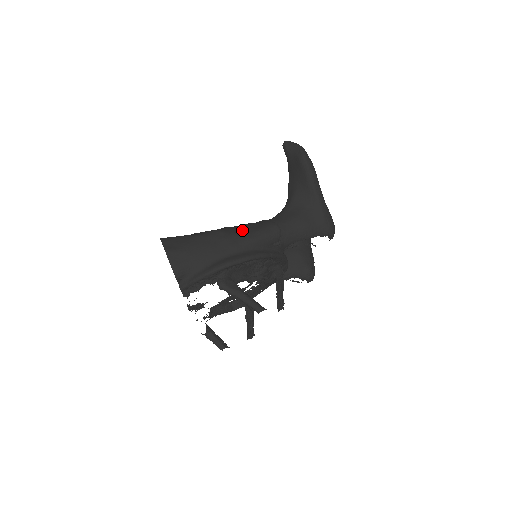
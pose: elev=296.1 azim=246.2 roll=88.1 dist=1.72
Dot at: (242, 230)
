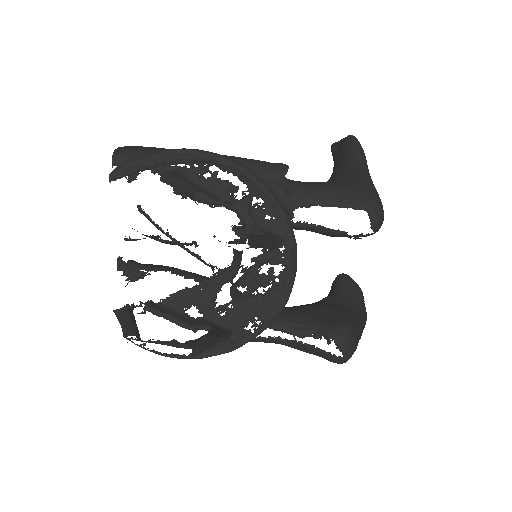
Dot at: occluded
